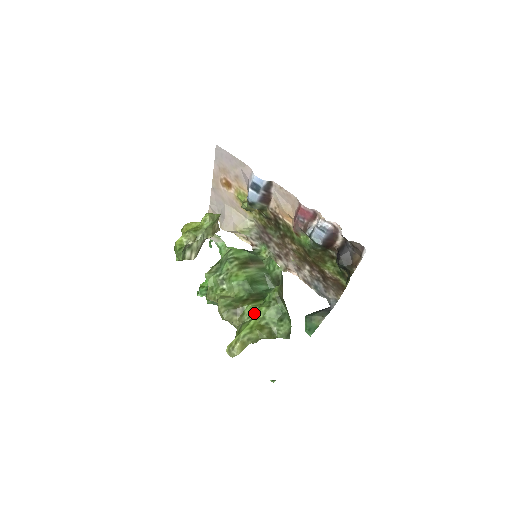
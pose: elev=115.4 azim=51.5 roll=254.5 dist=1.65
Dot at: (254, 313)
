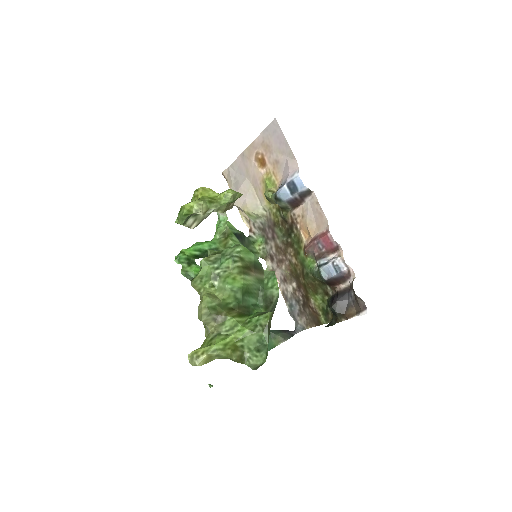
Dot at: (235, 329)
